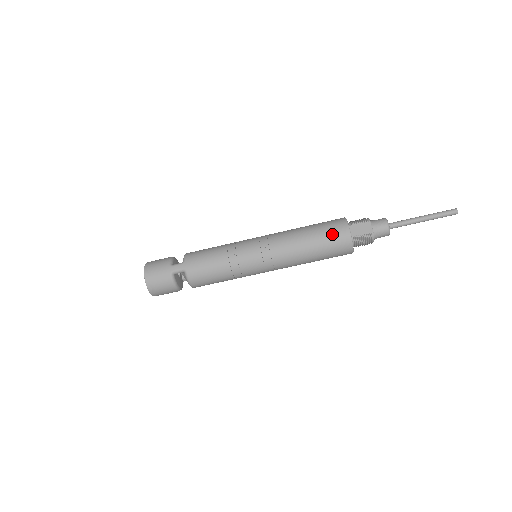
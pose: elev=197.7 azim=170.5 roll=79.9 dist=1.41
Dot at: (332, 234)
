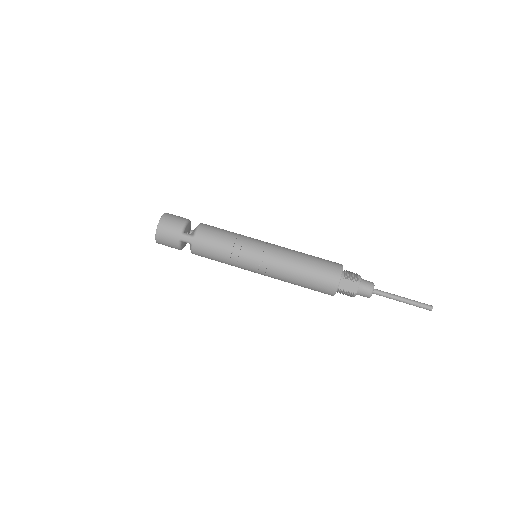
Dot at: (323, 281)
